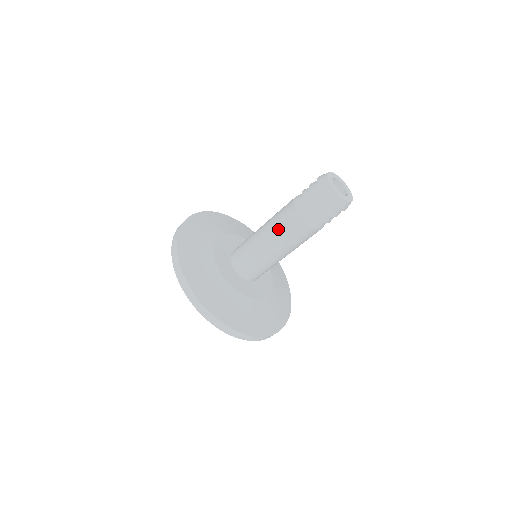
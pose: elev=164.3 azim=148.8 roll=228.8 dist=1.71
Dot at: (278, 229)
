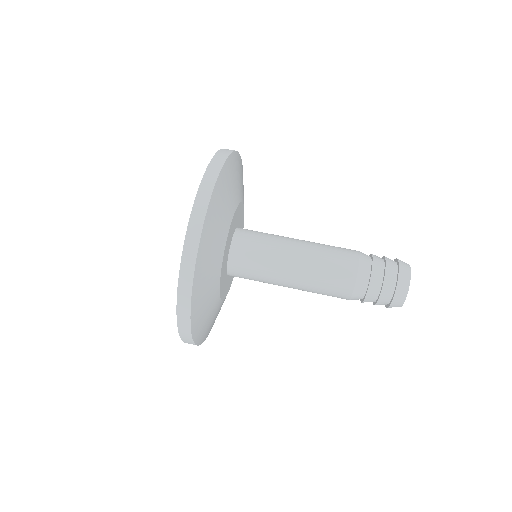
Dot at: (317, 283)
